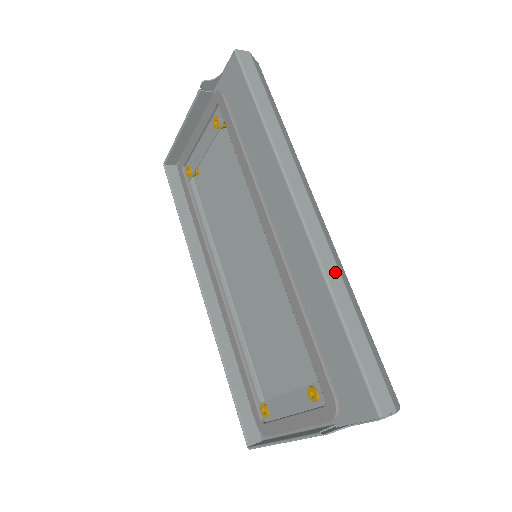
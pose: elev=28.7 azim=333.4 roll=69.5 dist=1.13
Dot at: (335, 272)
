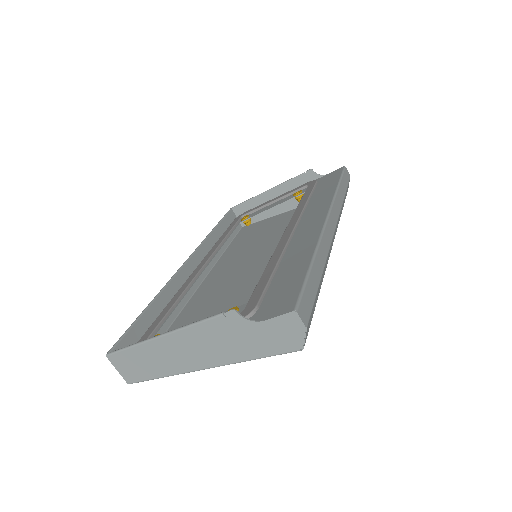
Dot at: (325, 251)
